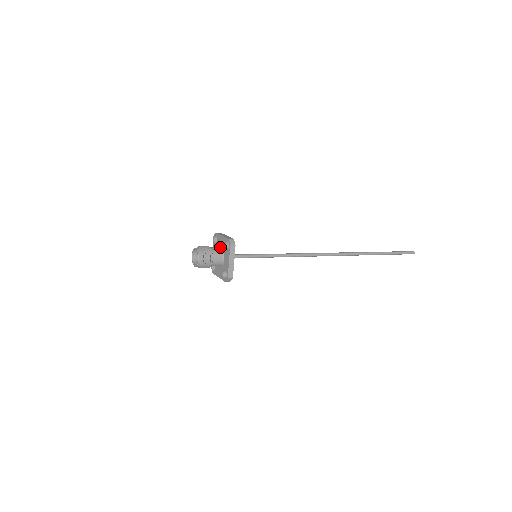
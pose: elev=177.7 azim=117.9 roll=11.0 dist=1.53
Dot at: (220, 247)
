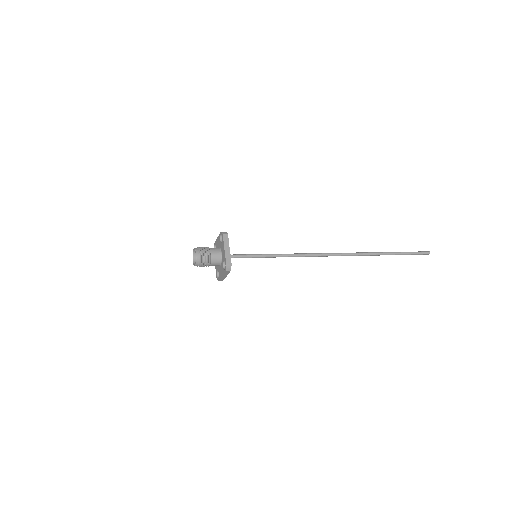
Dot at: occluded
